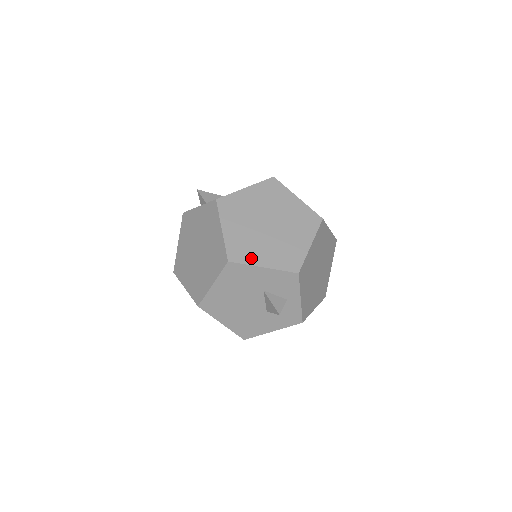
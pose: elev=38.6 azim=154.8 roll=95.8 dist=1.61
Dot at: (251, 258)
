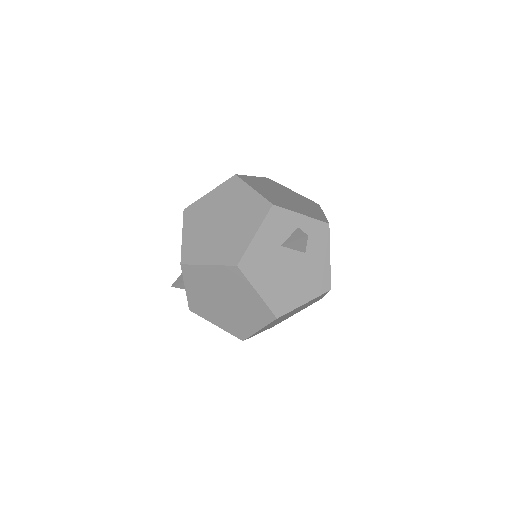
Dot at: (242, 244)
